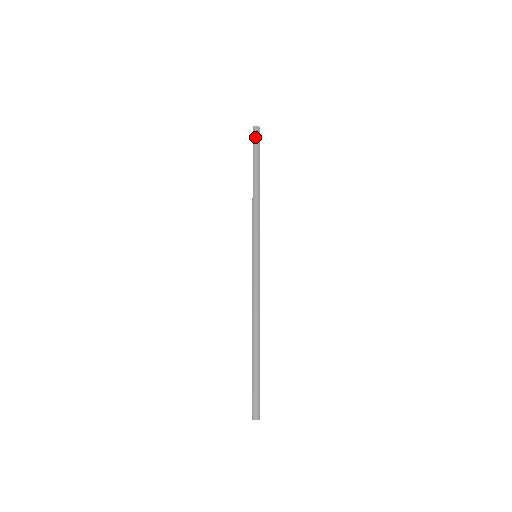
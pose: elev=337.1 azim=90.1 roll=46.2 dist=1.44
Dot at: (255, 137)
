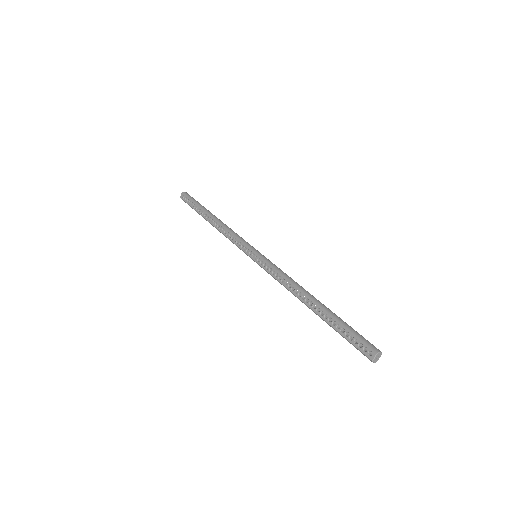
Dot at: (190, 196)
